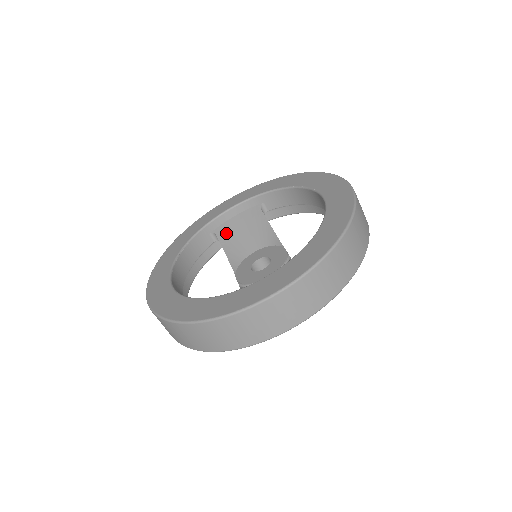
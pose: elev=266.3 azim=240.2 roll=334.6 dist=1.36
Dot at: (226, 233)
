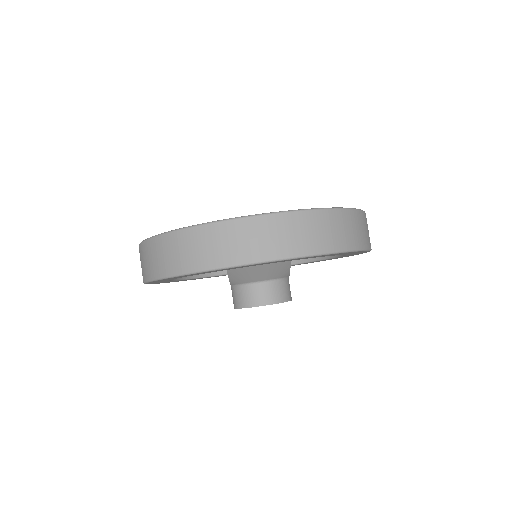
Dot at: occluded
